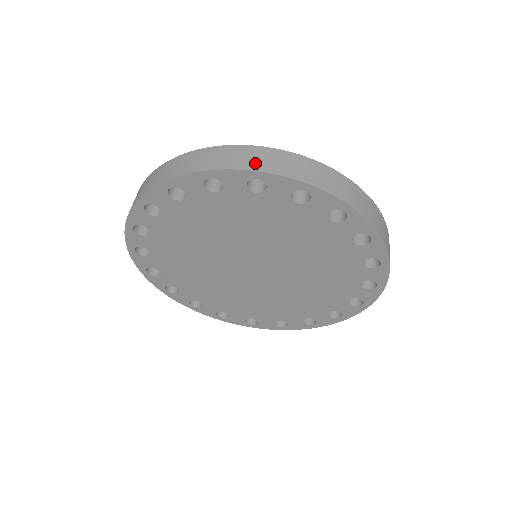
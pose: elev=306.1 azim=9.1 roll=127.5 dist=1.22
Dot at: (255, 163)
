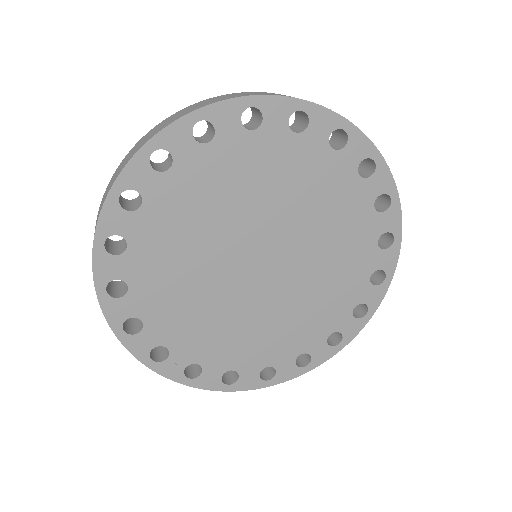
Dot at: occluded
